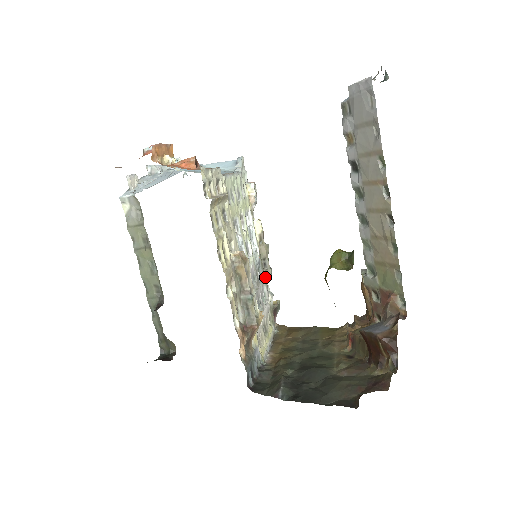
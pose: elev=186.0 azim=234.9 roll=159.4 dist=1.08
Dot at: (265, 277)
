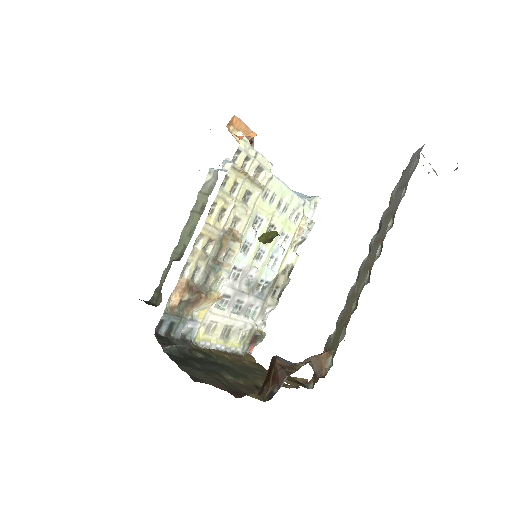
Dot at: (267, 302)
